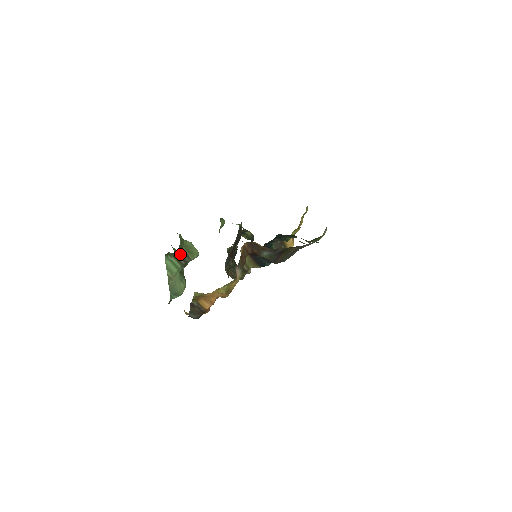
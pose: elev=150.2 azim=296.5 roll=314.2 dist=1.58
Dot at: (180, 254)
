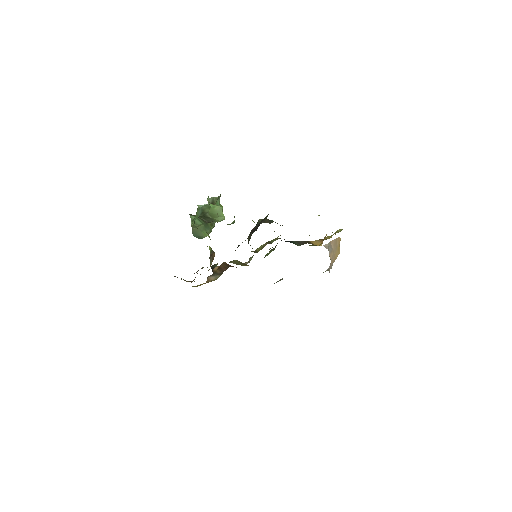
Dot at: (203, 217)
